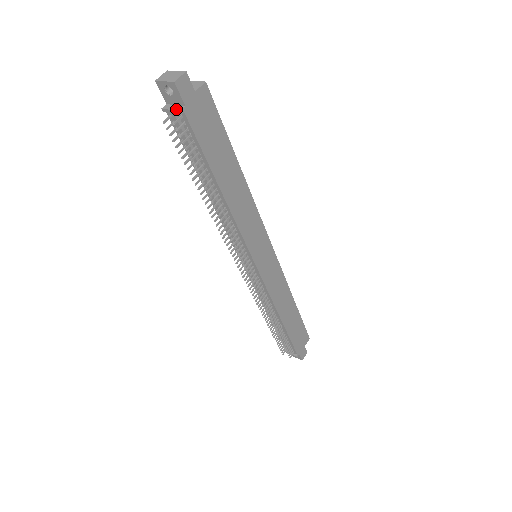
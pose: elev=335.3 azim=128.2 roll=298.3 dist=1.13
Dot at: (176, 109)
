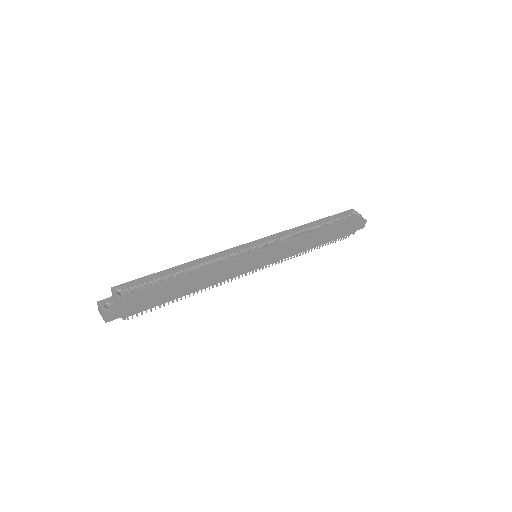
Dot at: (121, 317)
